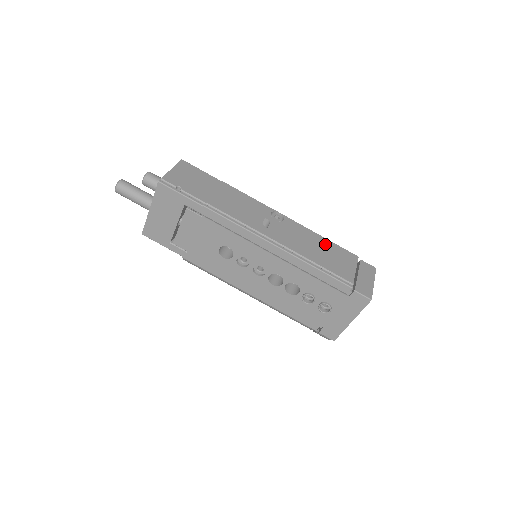
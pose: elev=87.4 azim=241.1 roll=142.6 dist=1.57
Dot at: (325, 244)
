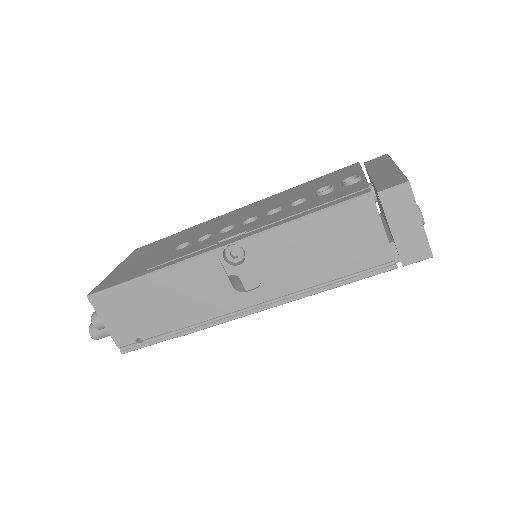
Dot at: (317, 230)
